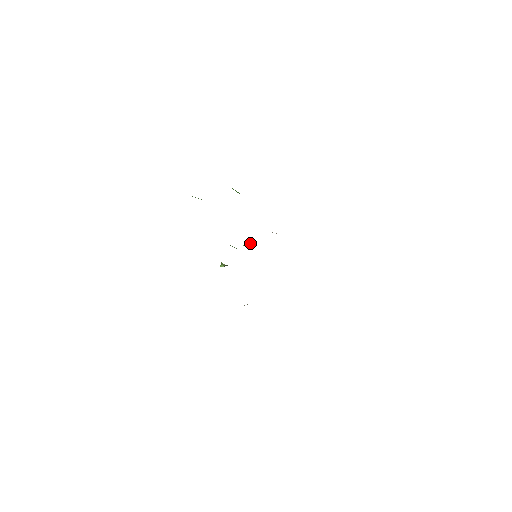
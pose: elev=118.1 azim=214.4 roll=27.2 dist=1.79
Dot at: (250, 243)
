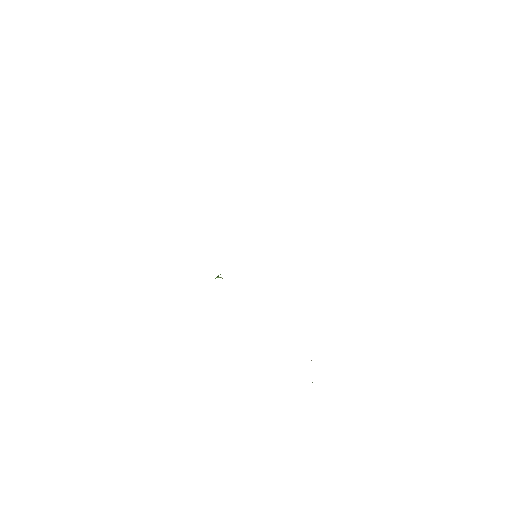
Dot at: occluded
